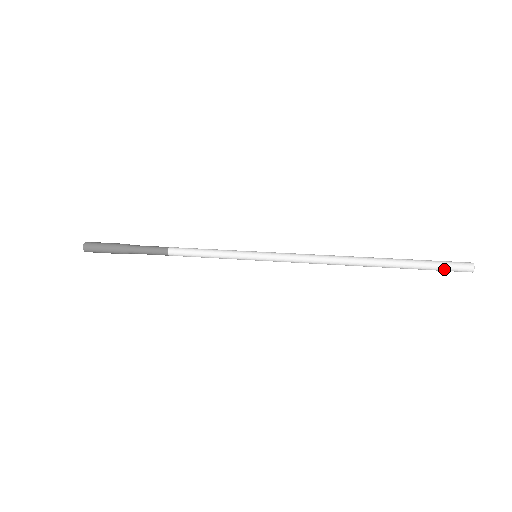
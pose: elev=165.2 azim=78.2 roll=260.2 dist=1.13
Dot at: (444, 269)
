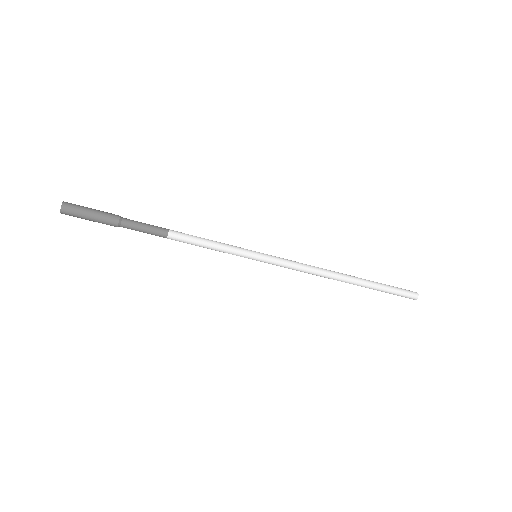
Dot at: (400, 289)
